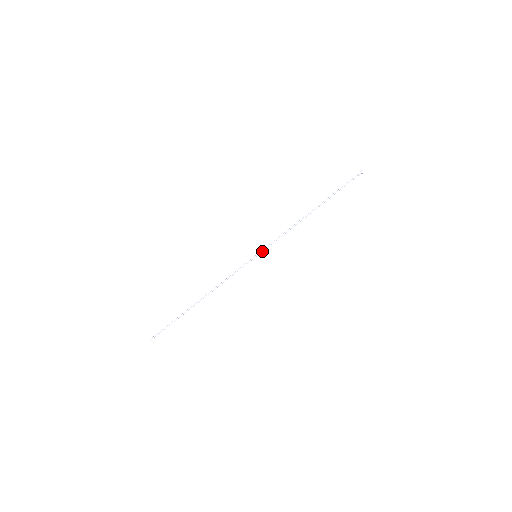
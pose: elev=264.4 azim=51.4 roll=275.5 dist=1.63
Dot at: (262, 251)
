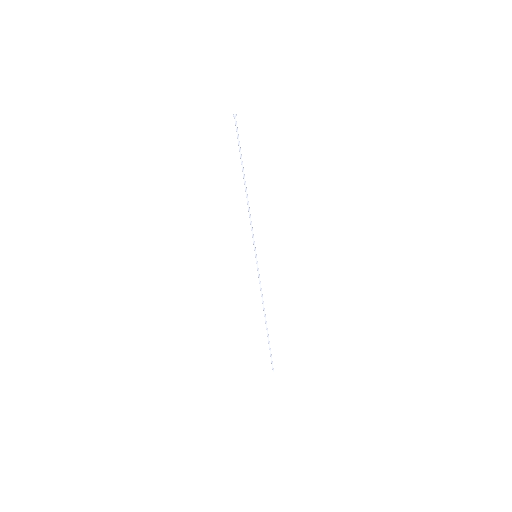
Dot at: (255, 249)
